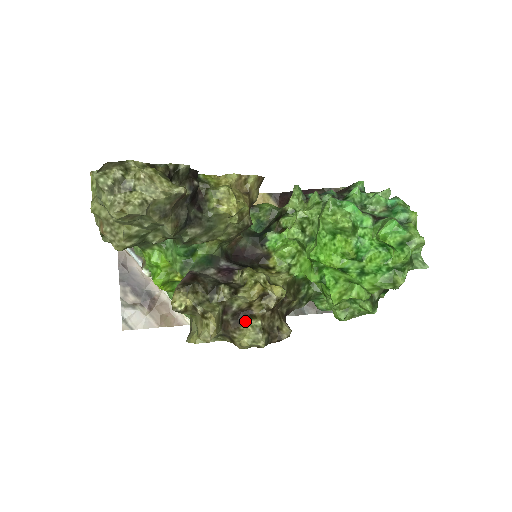
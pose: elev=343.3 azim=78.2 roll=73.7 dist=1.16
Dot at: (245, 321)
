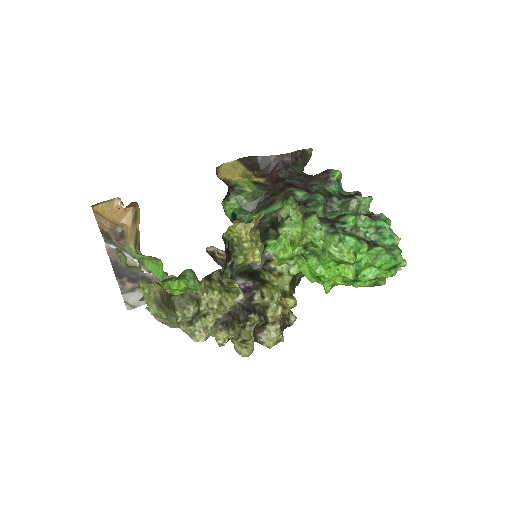
Dot at: (267, 327)
